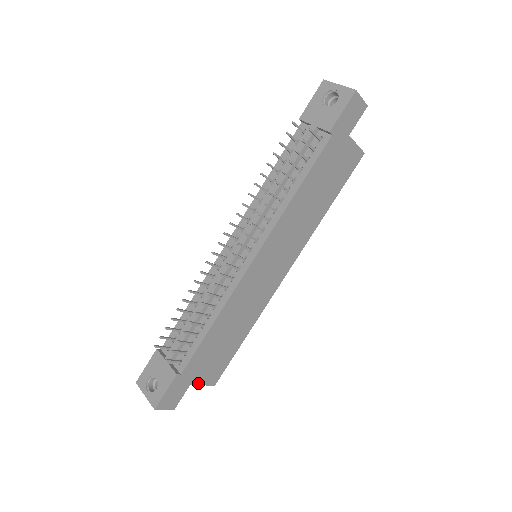
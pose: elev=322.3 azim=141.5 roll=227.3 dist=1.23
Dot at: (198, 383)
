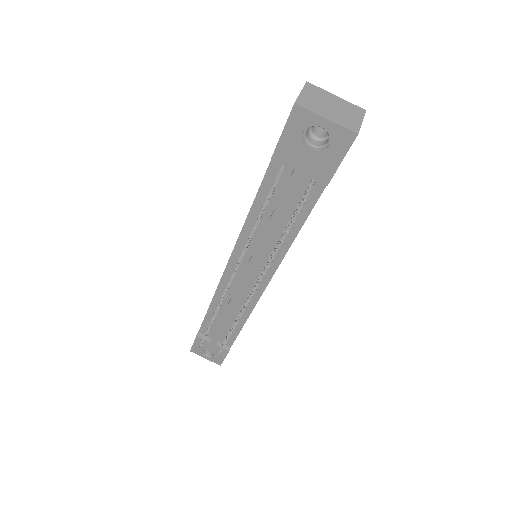
Dot at: occluded
